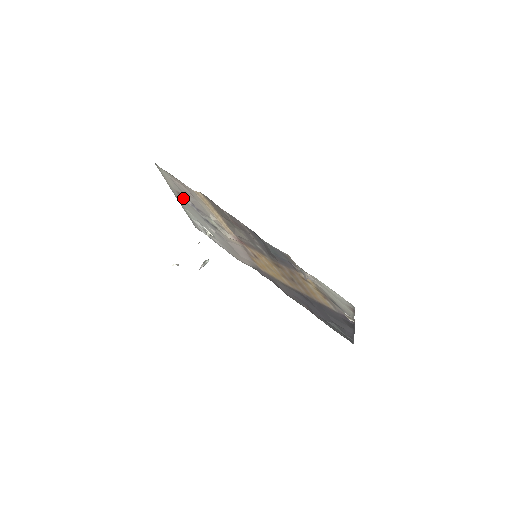
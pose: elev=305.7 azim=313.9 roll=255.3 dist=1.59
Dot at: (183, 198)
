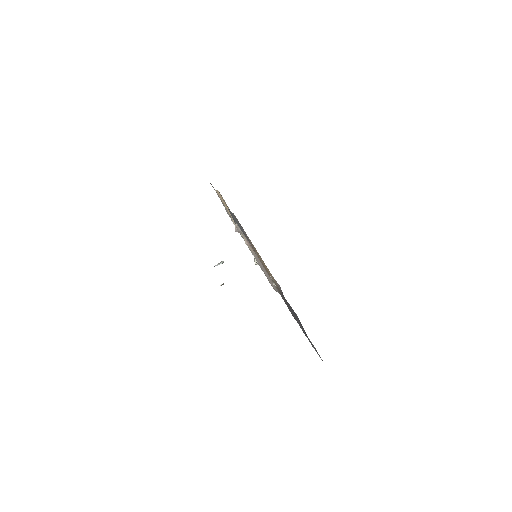
Dot at: occluded
